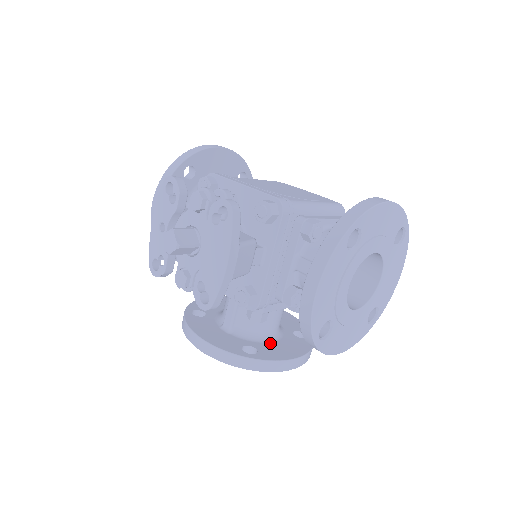
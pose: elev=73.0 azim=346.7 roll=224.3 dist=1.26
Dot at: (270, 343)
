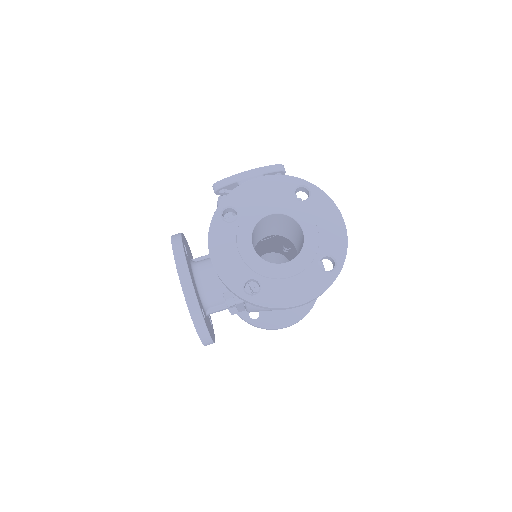
Dot at: (193, 273)
